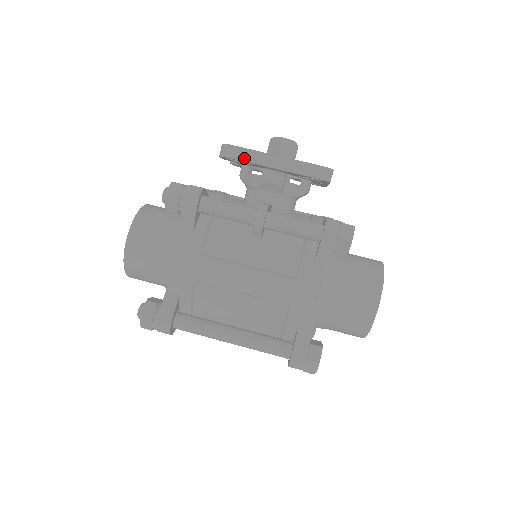
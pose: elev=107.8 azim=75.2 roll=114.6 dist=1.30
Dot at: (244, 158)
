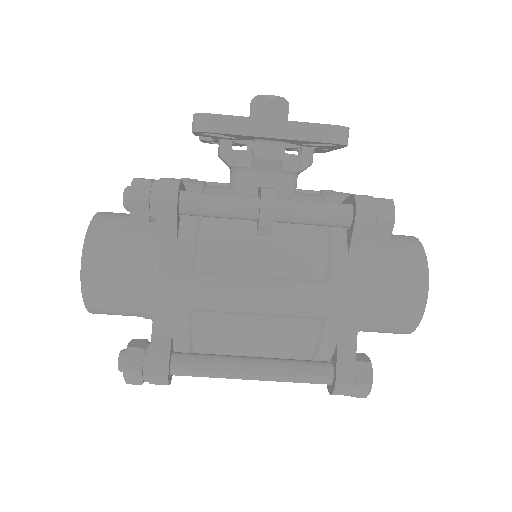
Dot at: (229, 129)
